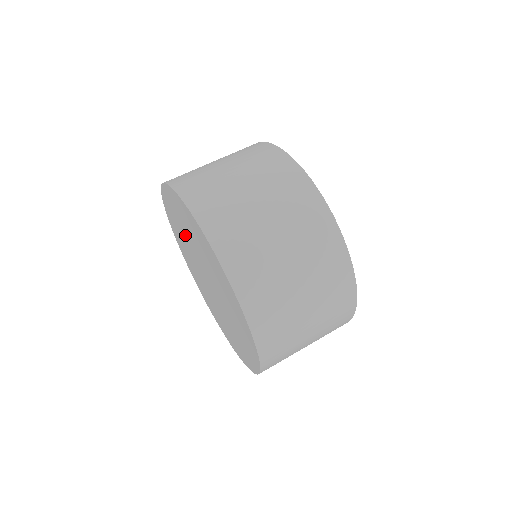
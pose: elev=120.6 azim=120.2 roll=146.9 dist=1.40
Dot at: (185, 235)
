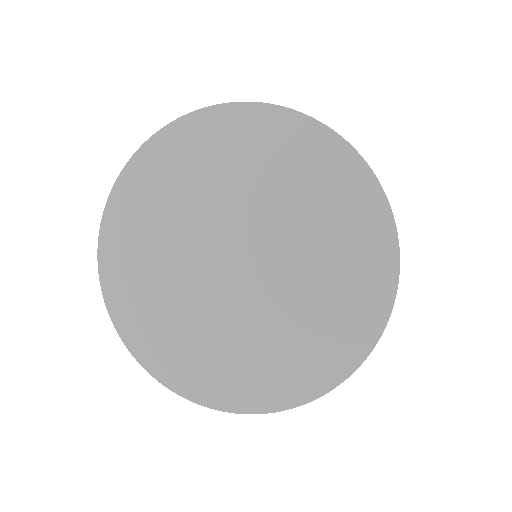
Dot at: (215, 189)
